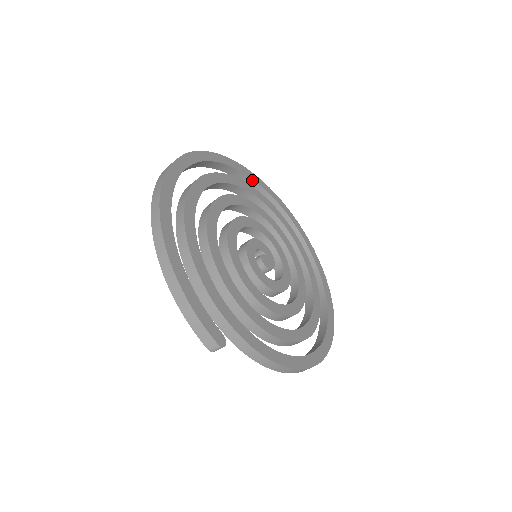
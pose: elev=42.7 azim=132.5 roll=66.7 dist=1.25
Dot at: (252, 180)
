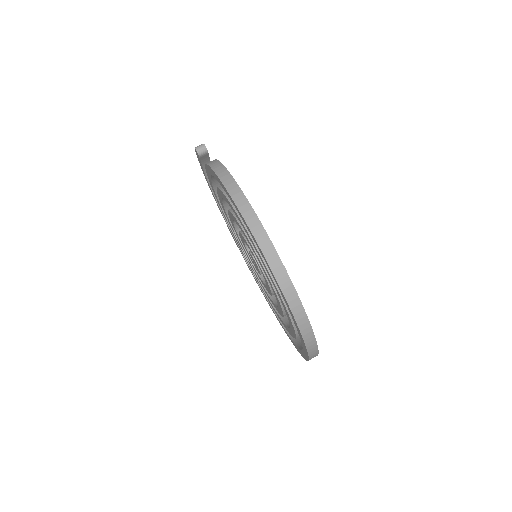
Dot at: occluded
